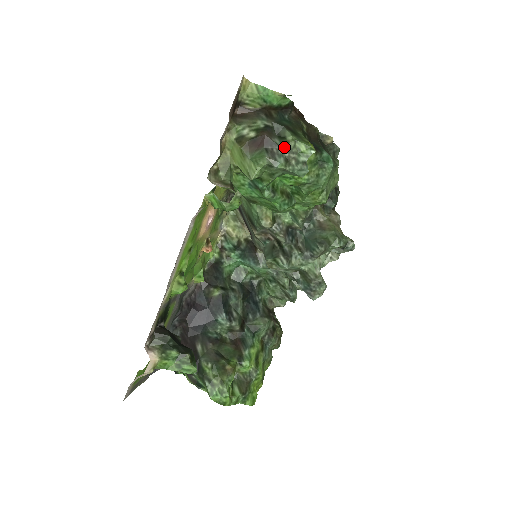
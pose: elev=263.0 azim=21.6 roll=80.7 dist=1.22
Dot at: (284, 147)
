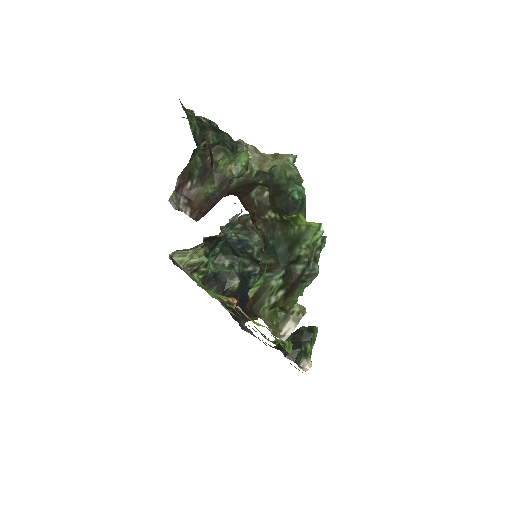
Dot at: (308, 262)
